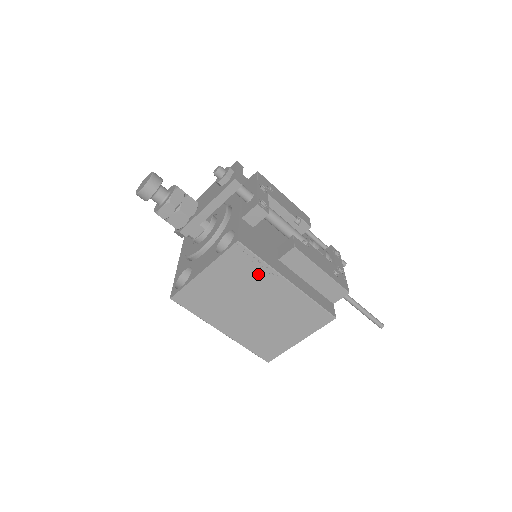
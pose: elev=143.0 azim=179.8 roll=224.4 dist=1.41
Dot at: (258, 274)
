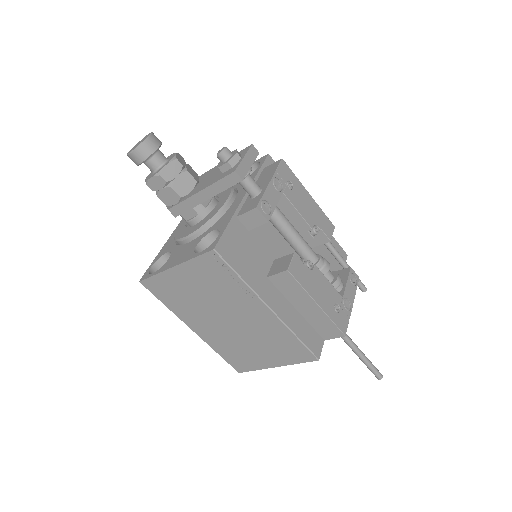
Dot at: (235, 289)
